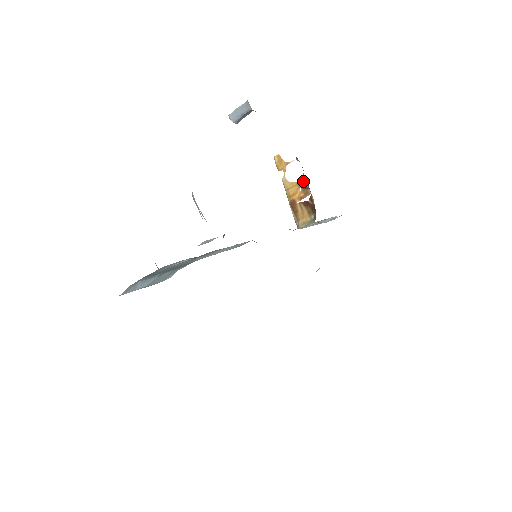
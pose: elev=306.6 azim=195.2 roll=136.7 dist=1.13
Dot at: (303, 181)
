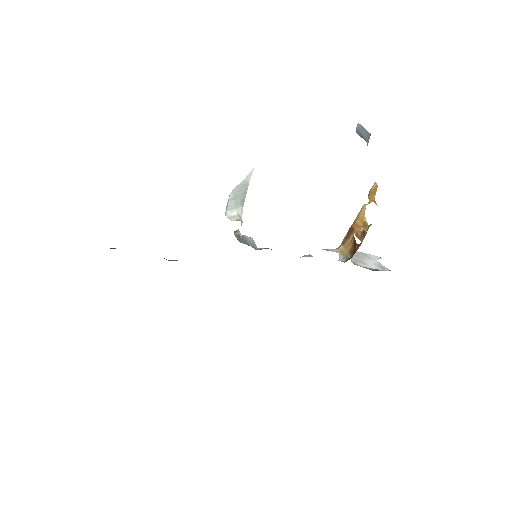
Dot at: (367, 228)
